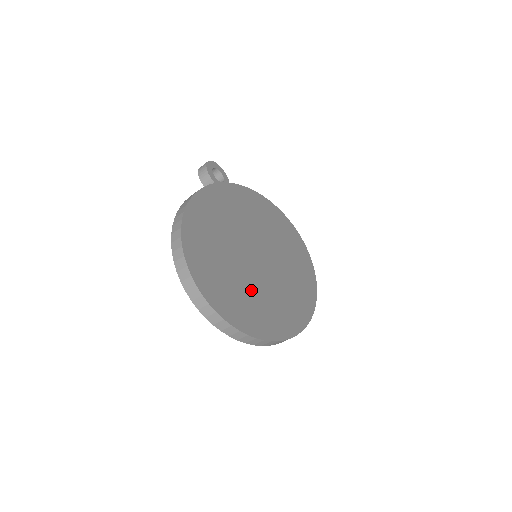
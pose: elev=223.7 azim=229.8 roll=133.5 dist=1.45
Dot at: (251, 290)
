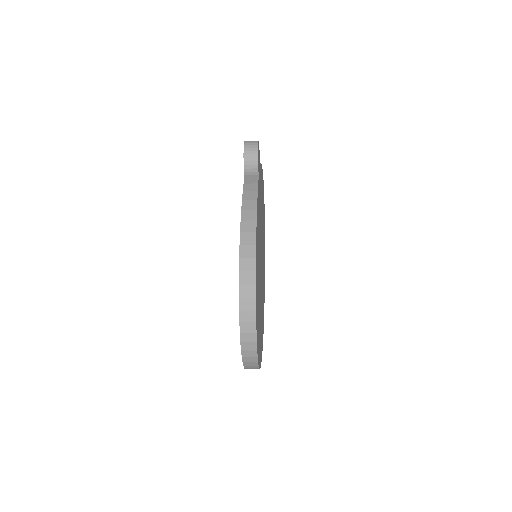
Dot at: occluded
